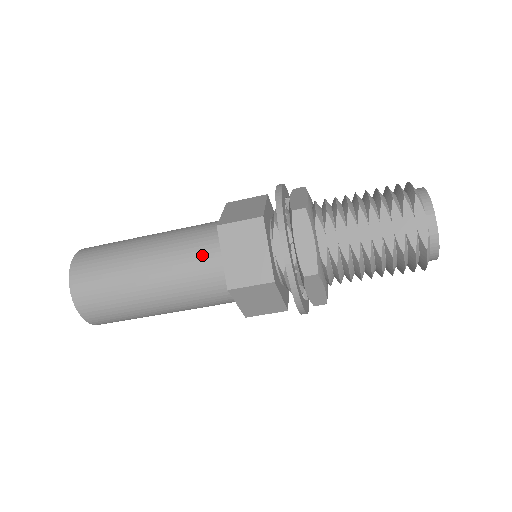
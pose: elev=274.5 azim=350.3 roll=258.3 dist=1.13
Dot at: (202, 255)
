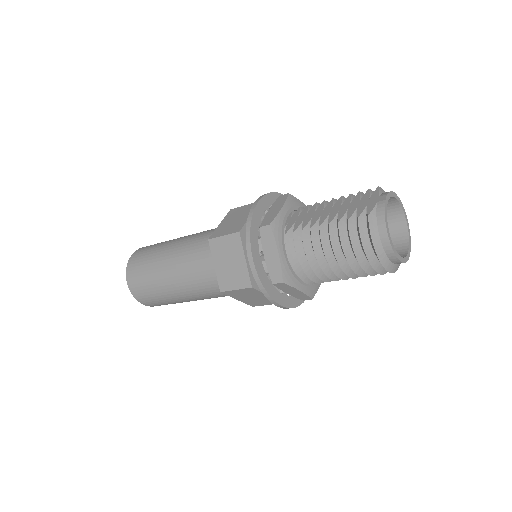
Dot at: (213, 231)
